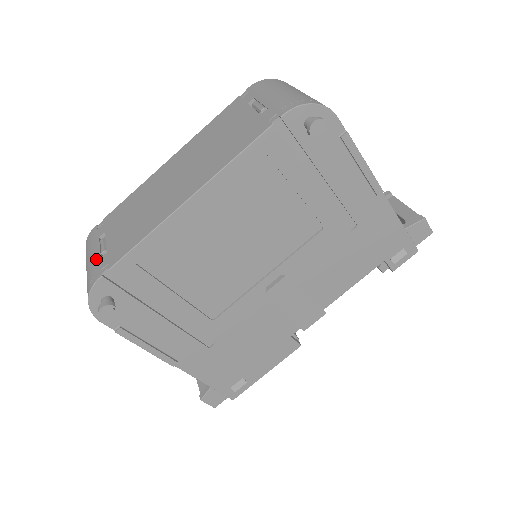
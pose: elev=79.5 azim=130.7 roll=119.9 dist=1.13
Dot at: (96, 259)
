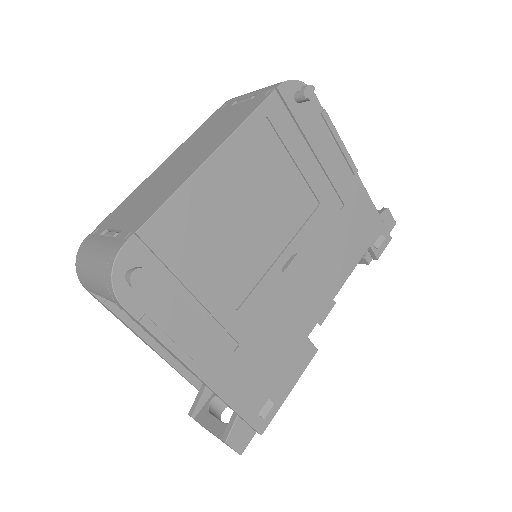
Dot at: (109, 241)
